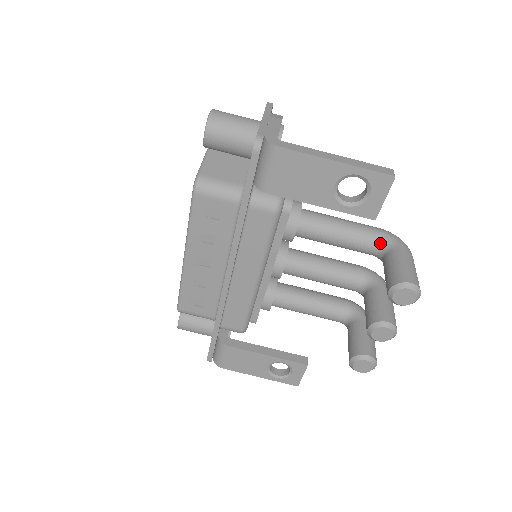
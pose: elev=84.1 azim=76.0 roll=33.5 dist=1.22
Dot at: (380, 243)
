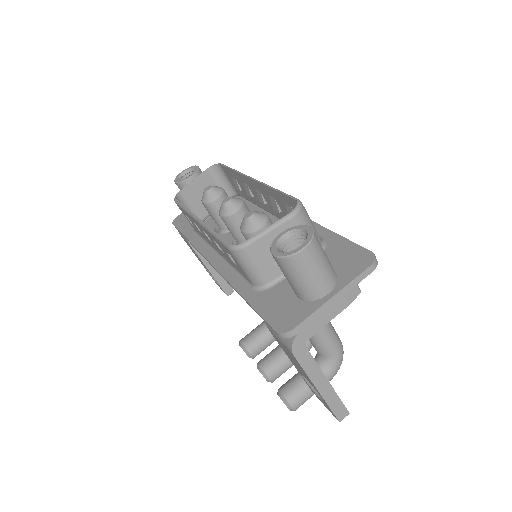
Dot at: (325, 358)
